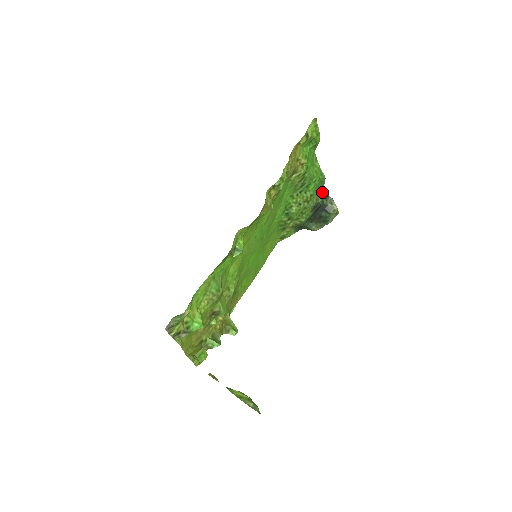
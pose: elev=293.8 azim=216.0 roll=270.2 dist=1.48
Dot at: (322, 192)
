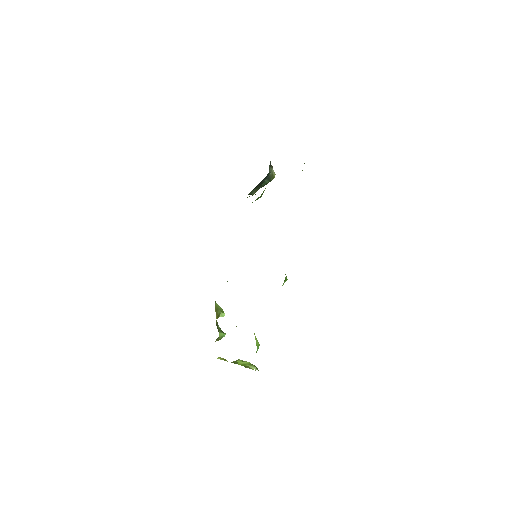
Dot at: occluded
